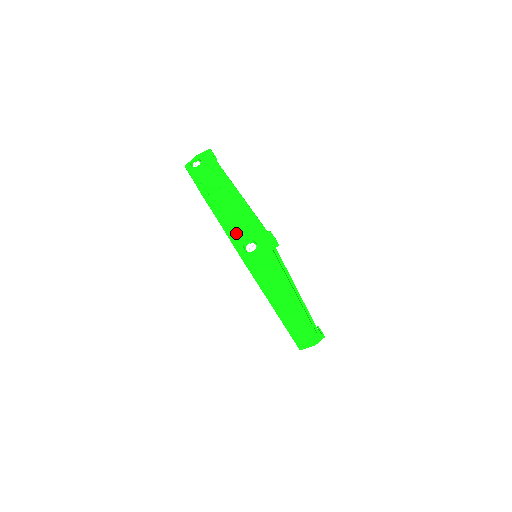
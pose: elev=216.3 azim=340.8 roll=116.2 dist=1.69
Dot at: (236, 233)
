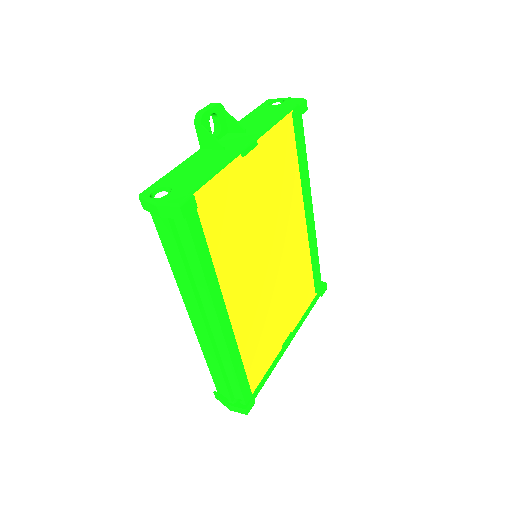
Dot at: (177, 174)
